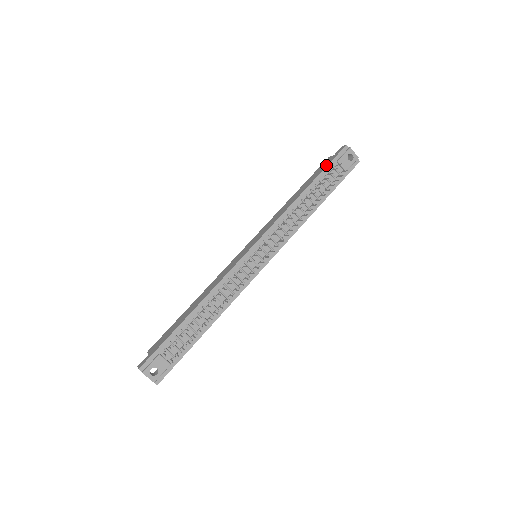
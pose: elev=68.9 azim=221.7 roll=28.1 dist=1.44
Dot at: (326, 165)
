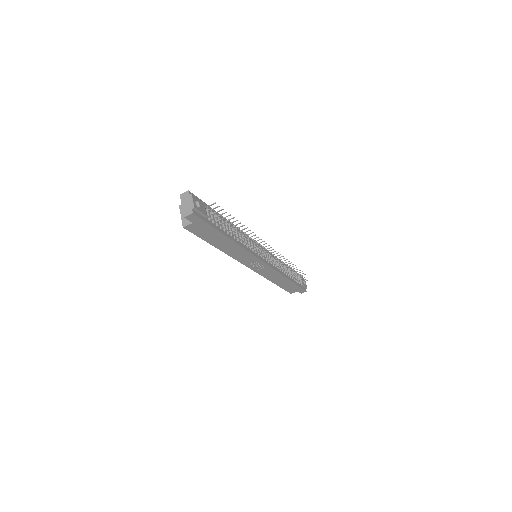
Dot at: occluded
